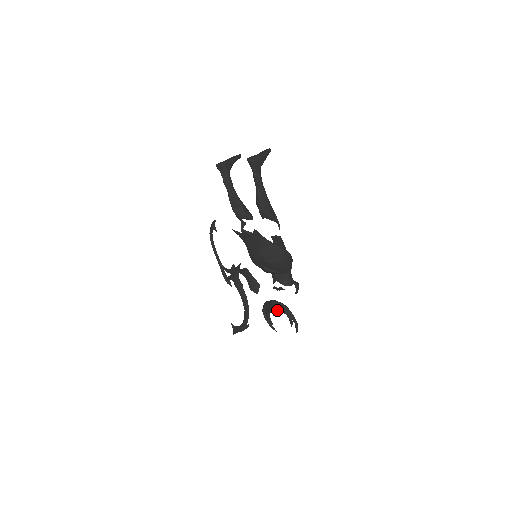
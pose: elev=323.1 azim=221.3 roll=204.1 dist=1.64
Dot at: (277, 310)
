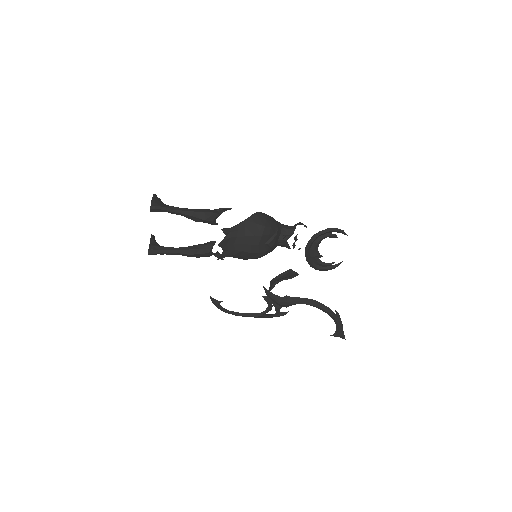
Dot at: (317, 248)
